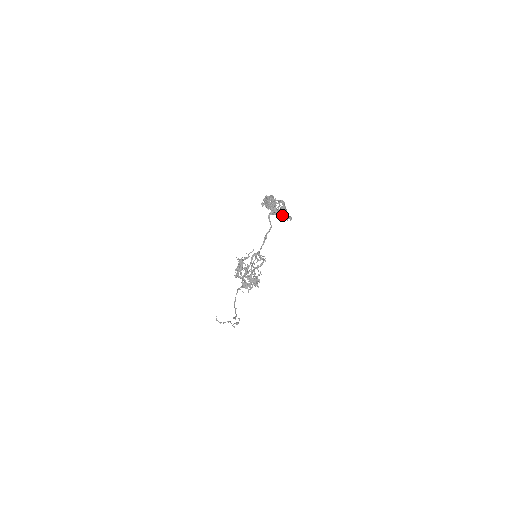
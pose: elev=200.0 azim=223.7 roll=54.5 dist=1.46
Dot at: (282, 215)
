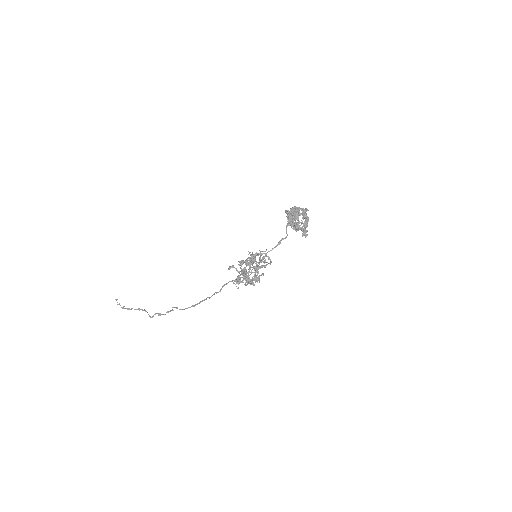
Dot at: (298, 229)
